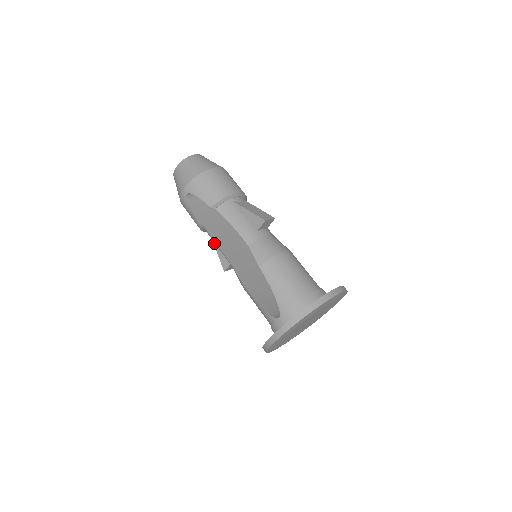
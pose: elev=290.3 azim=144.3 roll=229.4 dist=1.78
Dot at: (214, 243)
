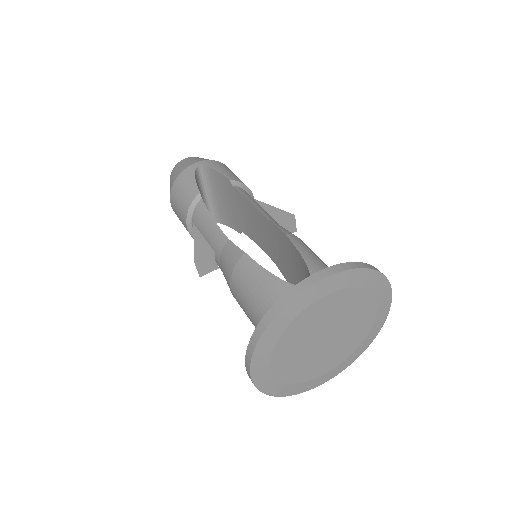
Dot at: (195, 231)
